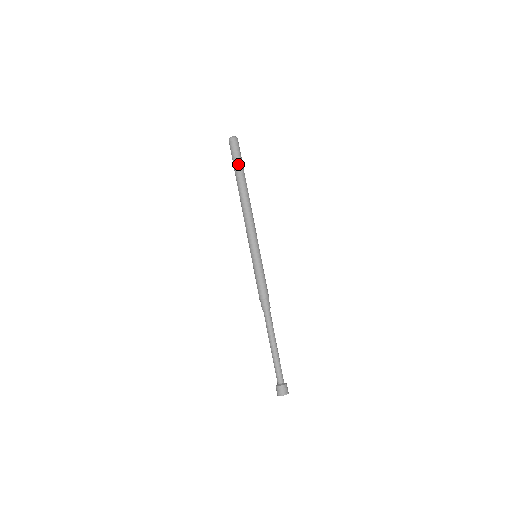
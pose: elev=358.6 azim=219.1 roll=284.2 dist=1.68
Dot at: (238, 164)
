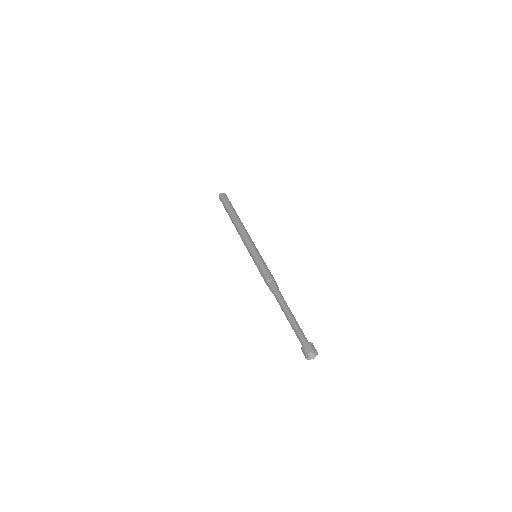
Dot at: (228, 205)
